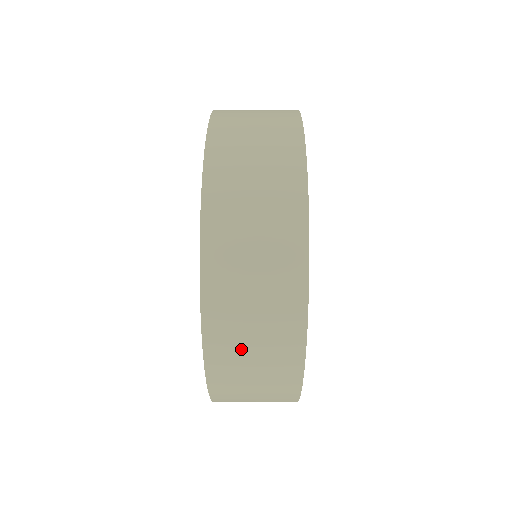
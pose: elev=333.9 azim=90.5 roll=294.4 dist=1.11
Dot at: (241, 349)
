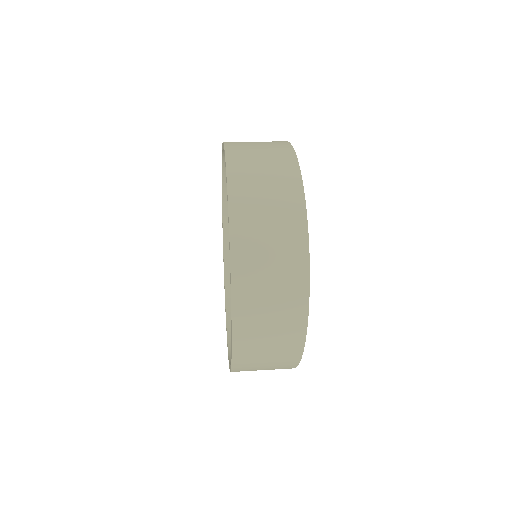
Dot at: (259, 238)
